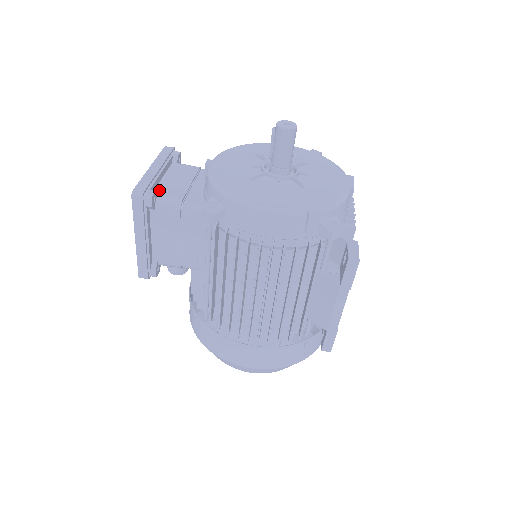
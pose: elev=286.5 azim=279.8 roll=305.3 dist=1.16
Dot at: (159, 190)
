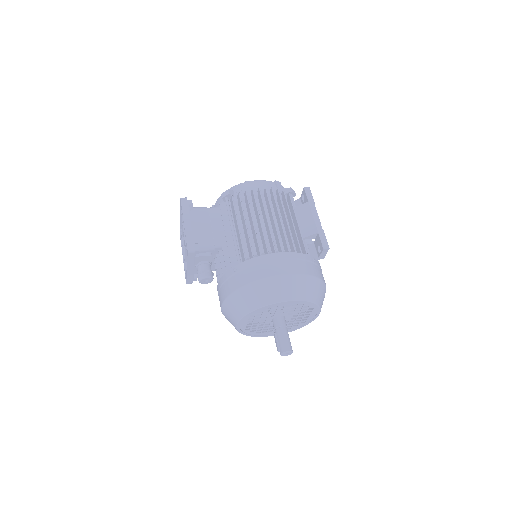
Dot at: occluded
